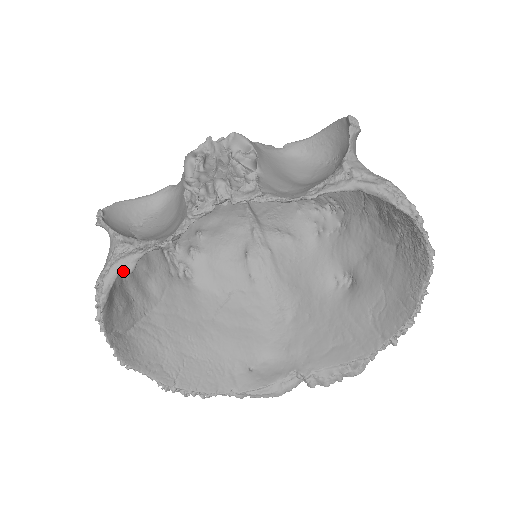
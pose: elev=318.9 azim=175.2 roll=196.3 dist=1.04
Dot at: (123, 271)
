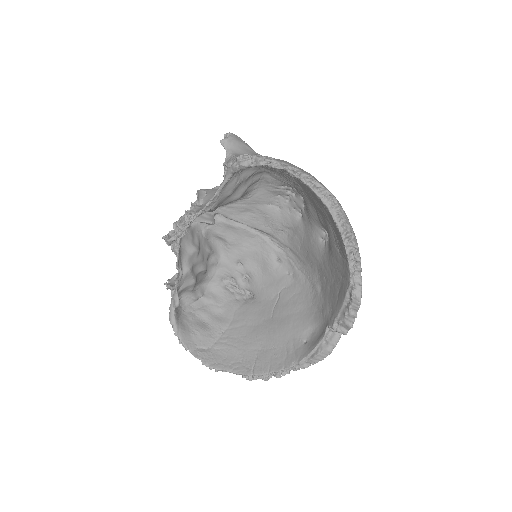
Dot at: (174, 306)
